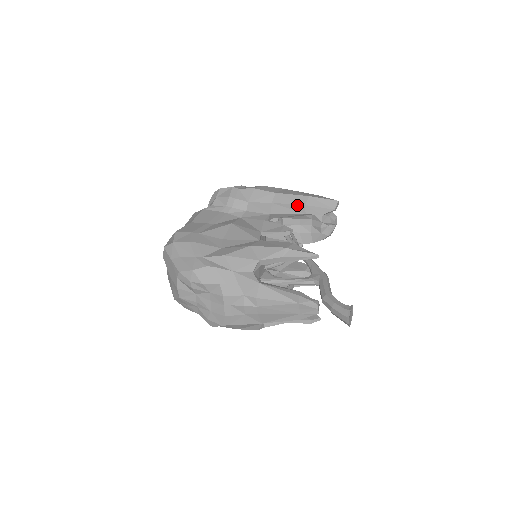
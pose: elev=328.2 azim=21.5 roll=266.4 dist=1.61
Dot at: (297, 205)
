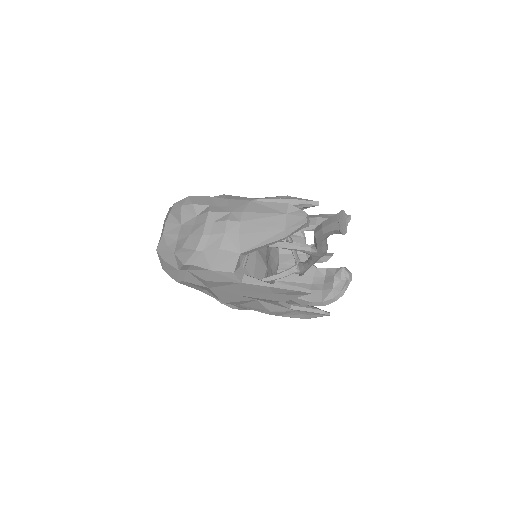
Dot at: (309, 219)
